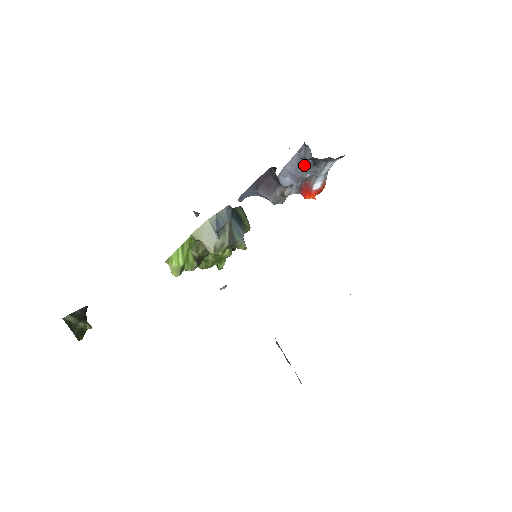
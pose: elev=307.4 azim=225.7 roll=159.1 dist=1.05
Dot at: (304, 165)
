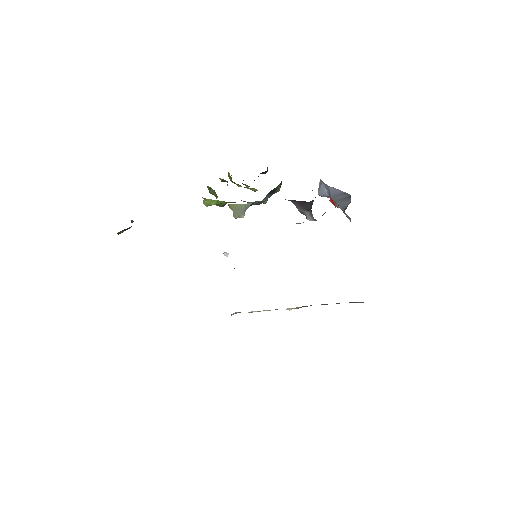
Dot at: (340, 201)
